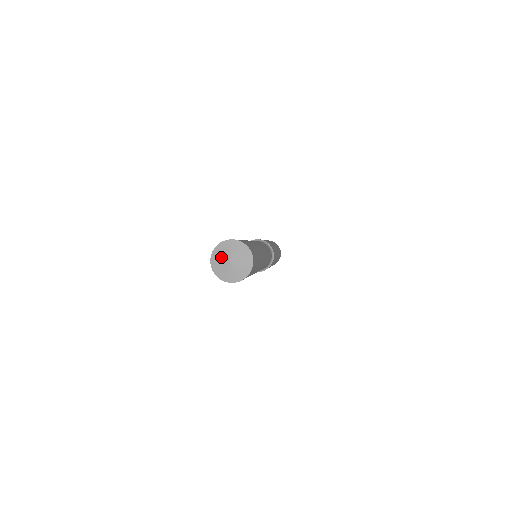
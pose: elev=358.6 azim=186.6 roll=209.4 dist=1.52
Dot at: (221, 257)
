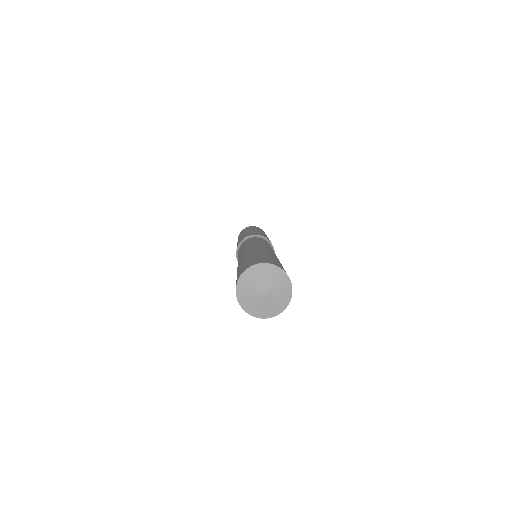
Dot at: (255, 282)
